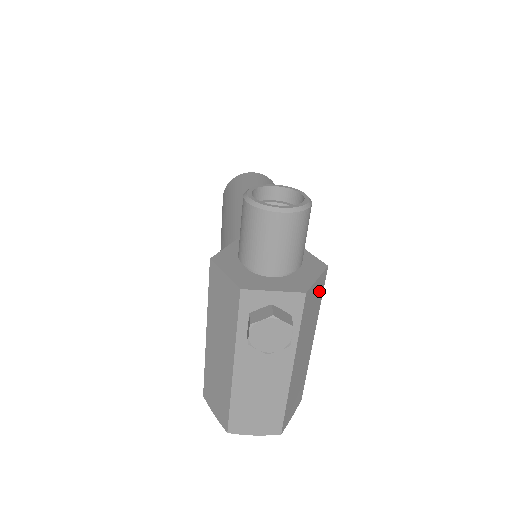
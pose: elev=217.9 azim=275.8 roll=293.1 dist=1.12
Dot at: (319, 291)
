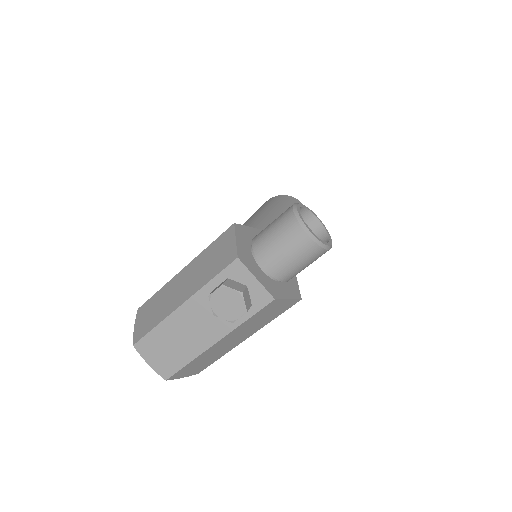
Dot at: (281, 309)
